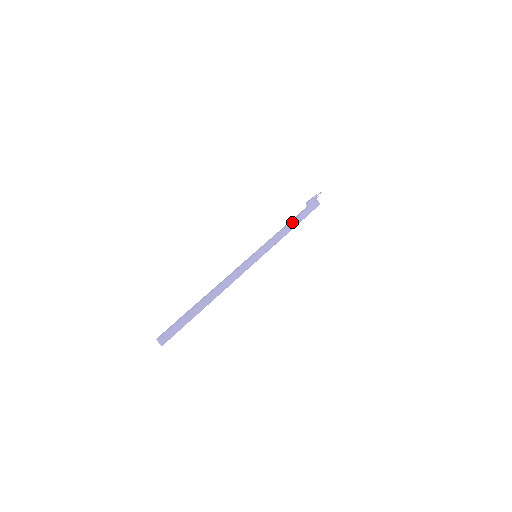
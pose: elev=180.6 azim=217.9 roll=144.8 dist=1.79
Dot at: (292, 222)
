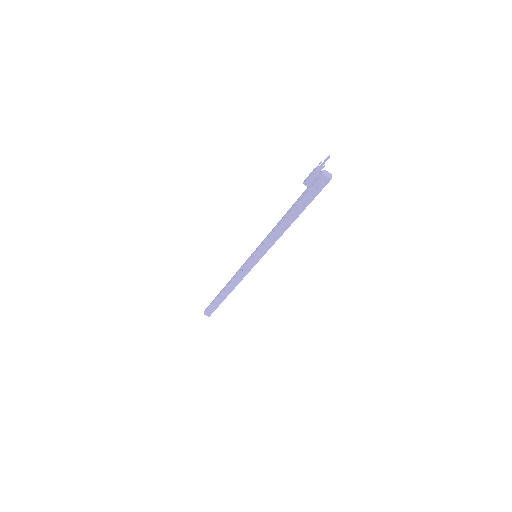
Dot at: (286, 216)
